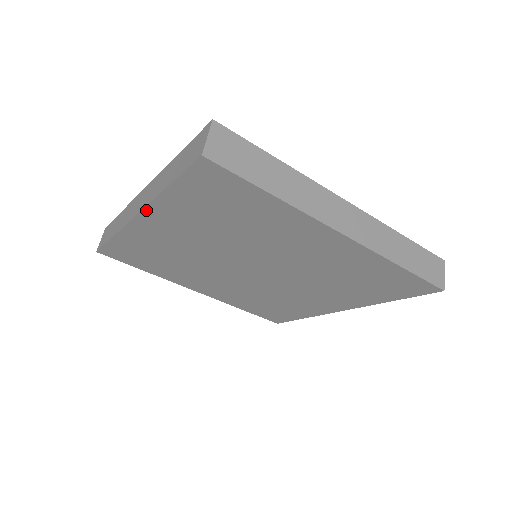
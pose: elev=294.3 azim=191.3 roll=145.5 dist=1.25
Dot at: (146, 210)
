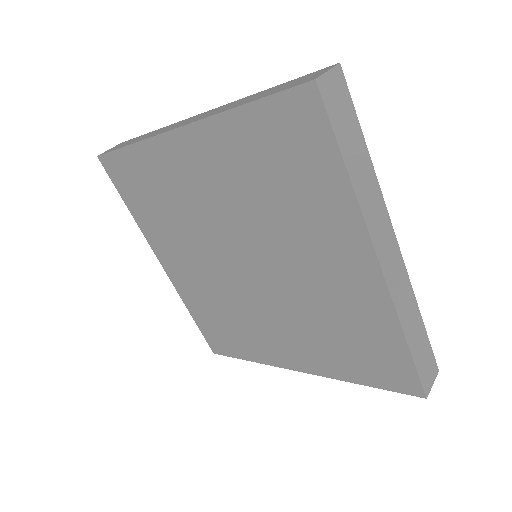
Dot at: (196, 125)
